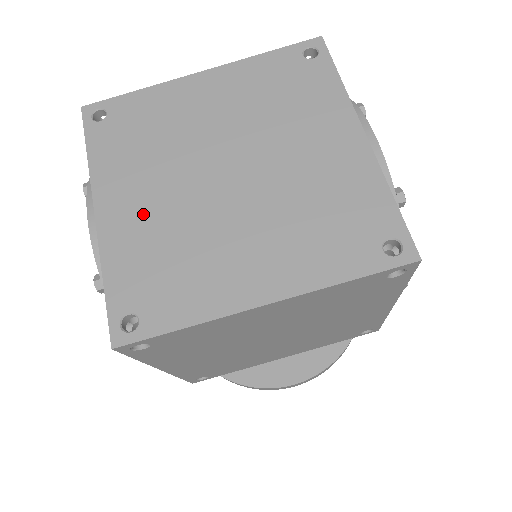
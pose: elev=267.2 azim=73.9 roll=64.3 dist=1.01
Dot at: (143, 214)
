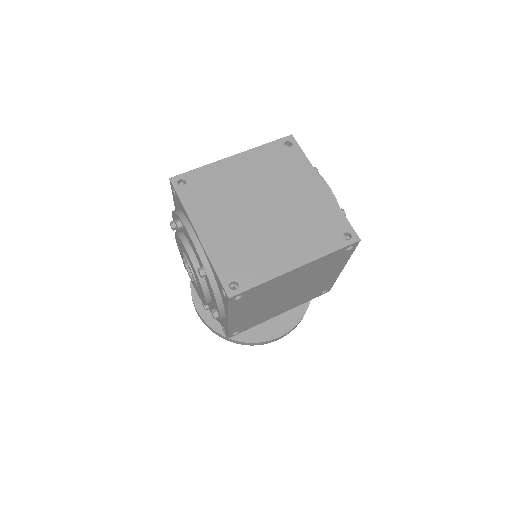
Dot at: (224, 233)
